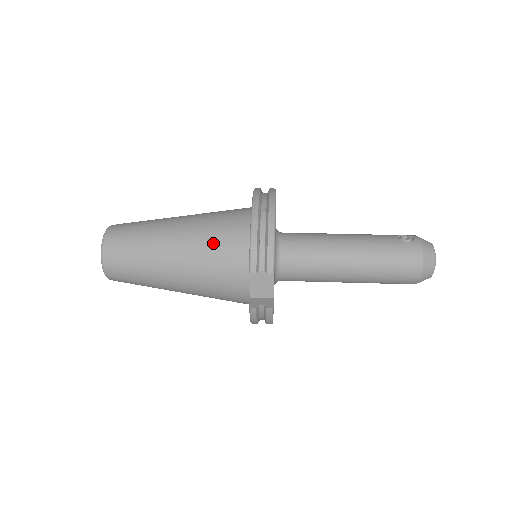
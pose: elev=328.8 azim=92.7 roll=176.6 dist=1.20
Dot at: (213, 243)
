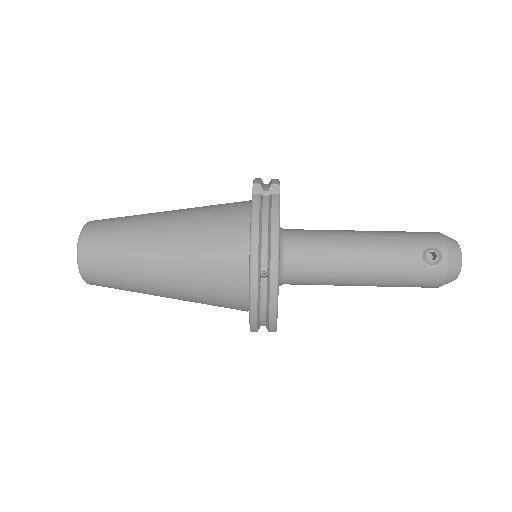
Dot at: (207, 290)
